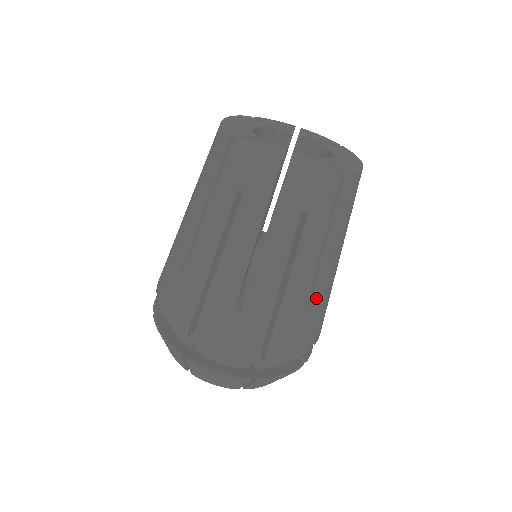
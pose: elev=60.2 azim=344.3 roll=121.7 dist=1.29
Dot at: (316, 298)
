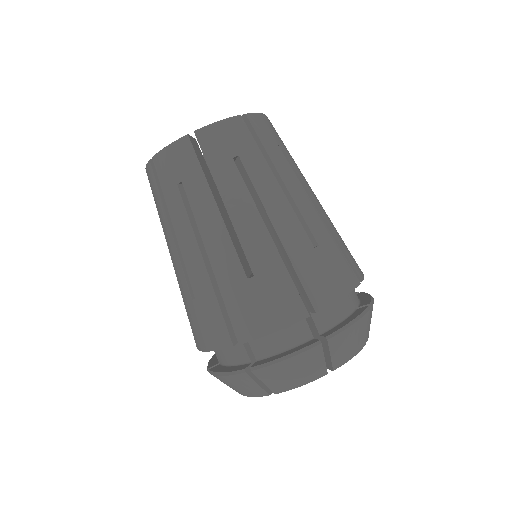
Dot at: occluded
